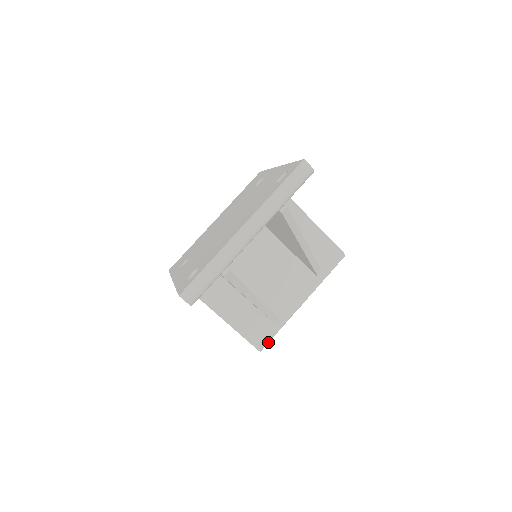
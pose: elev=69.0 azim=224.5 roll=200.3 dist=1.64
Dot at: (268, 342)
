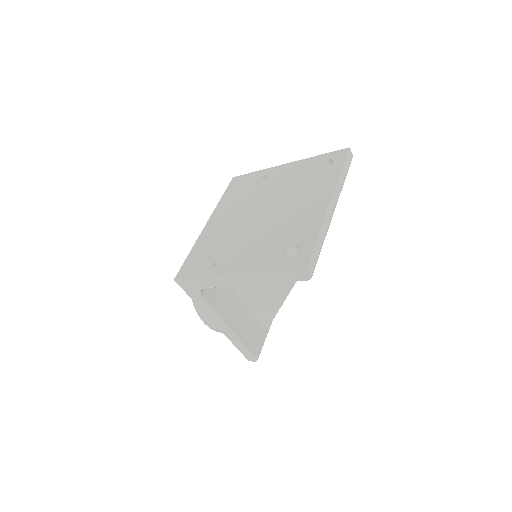
Dot at: (261, 349)
